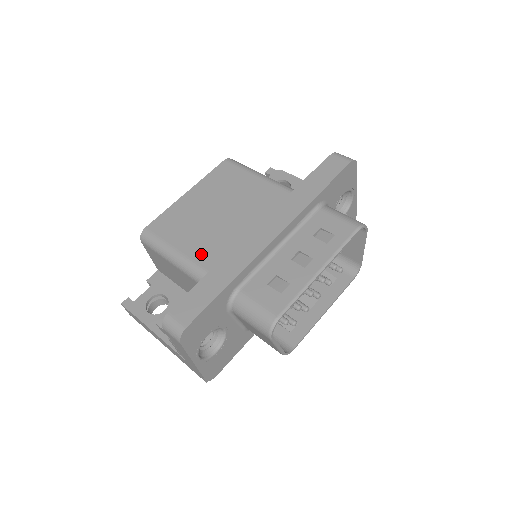
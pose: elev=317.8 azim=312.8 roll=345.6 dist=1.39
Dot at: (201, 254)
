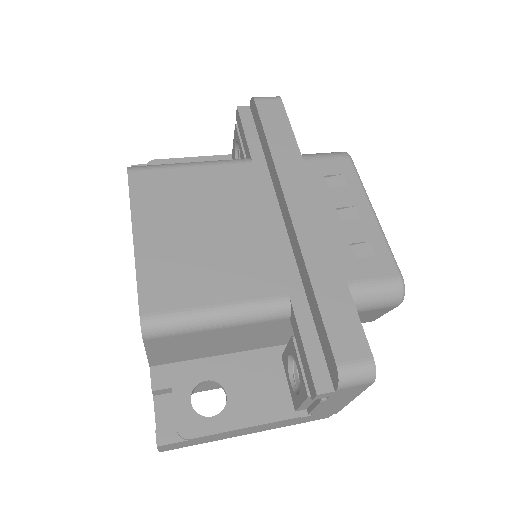
Dot at: (255, 286)
